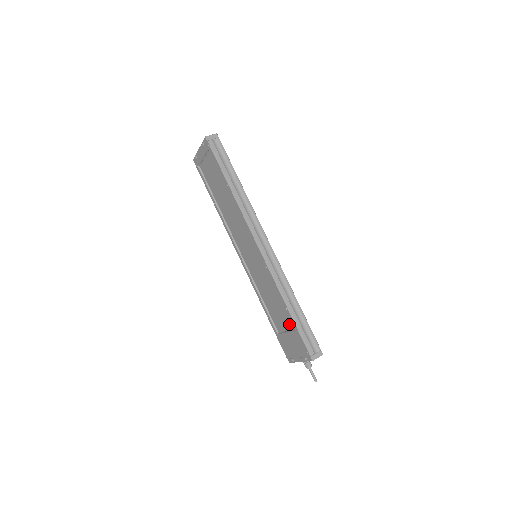
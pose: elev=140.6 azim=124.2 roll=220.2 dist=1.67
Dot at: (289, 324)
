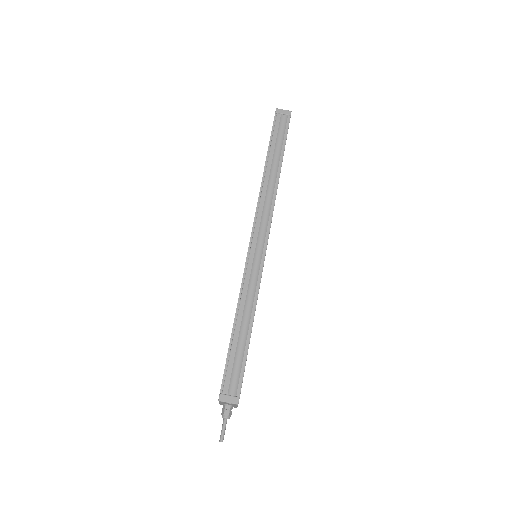
Dot at: occluded
